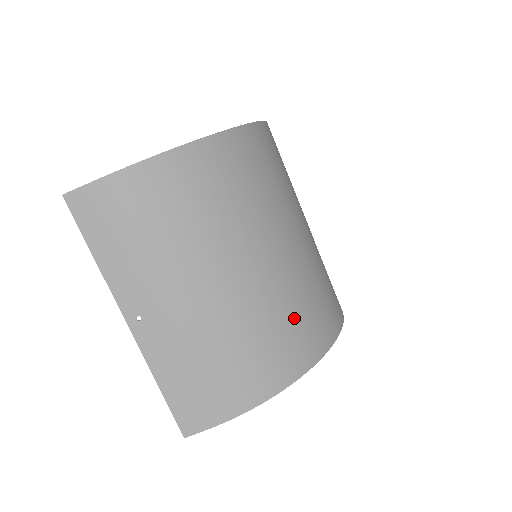
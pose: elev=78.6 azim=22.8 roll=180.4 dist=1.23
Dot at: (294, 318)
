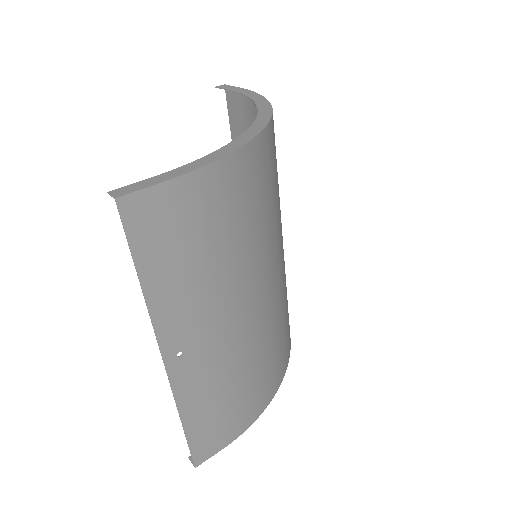
Dot at: (286, 319)
